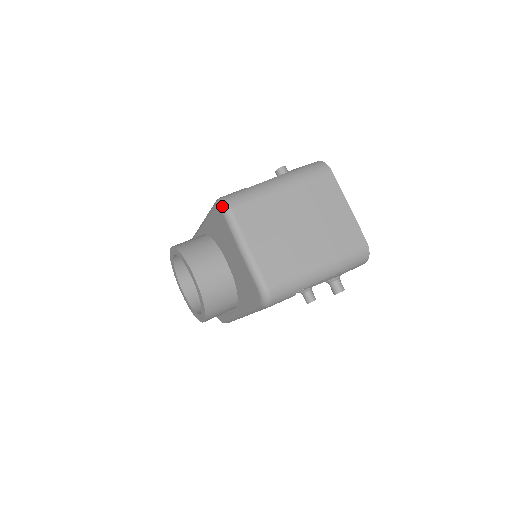
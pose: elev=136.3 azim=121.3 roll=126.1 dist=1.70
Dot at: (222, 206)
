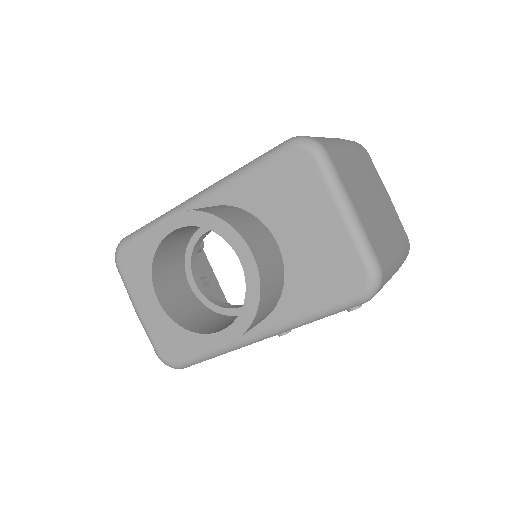
Dot at: (312, 144)
